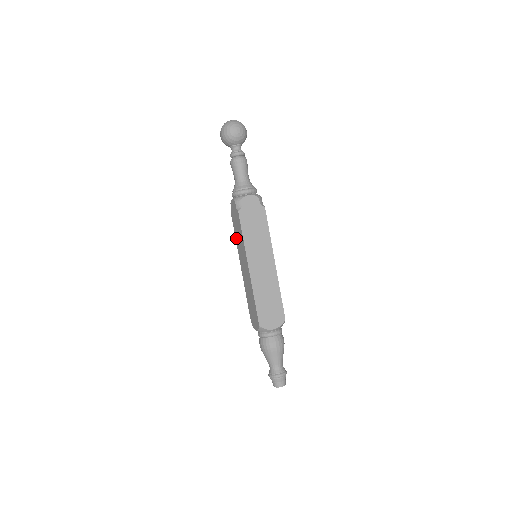
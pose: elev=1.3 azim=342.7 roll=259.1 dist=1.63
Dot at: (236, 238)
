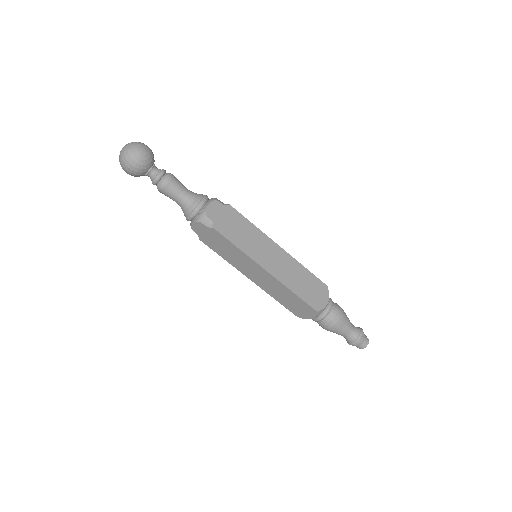
Dot at: (223, 257)
